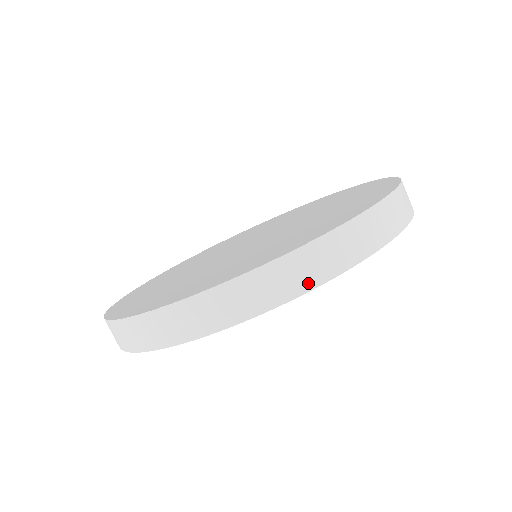
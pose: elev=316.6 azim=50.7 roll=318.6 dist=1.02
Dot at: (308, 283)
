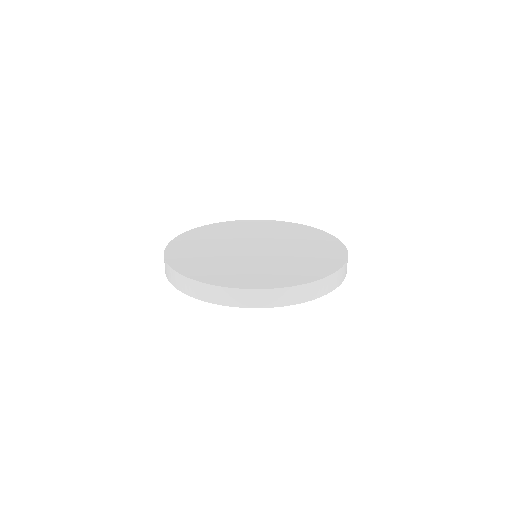
Dot at: (285, 303)
